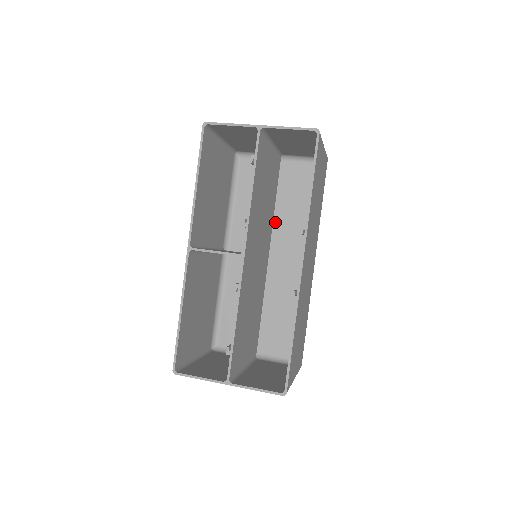
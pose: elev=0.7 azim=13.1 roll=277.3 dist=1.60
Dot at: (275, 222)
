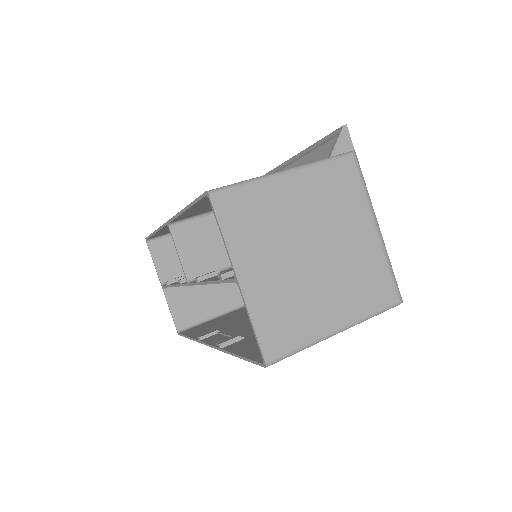
Dot at: occluded
